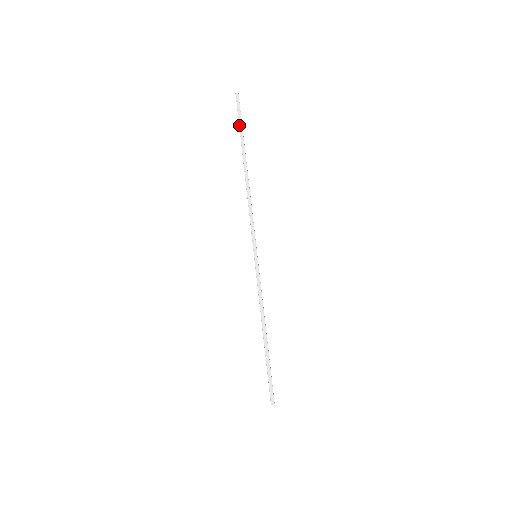
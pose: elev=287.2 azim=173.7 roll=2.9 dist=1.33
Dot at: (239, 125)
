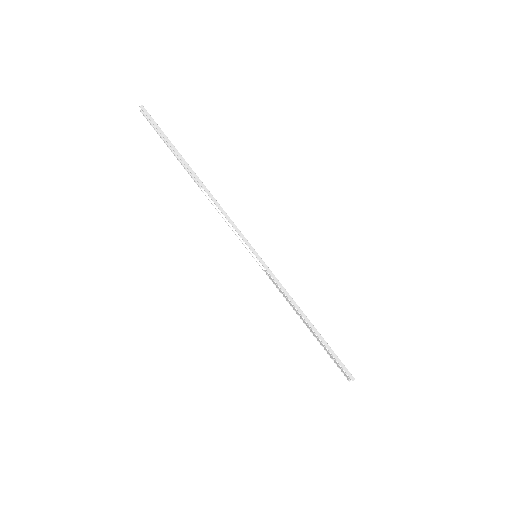
Dot at: (163, 137)
